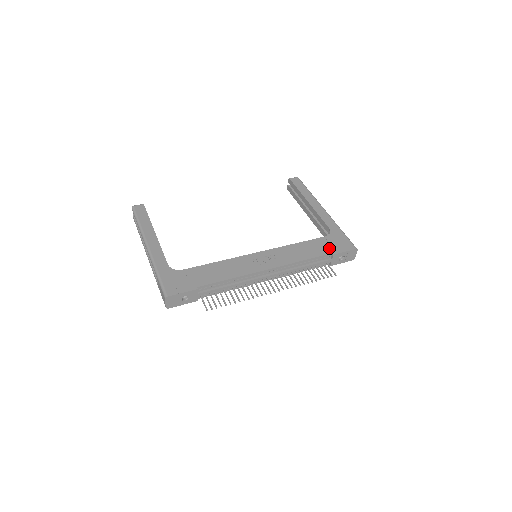
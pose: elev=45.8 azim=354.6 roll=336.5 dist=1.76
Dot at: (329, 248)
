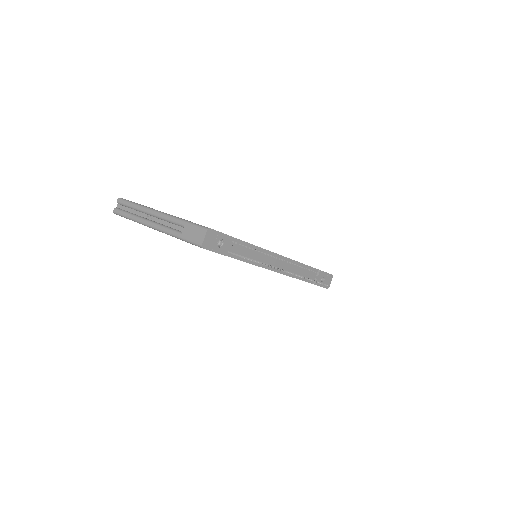
Dot at: occluded
